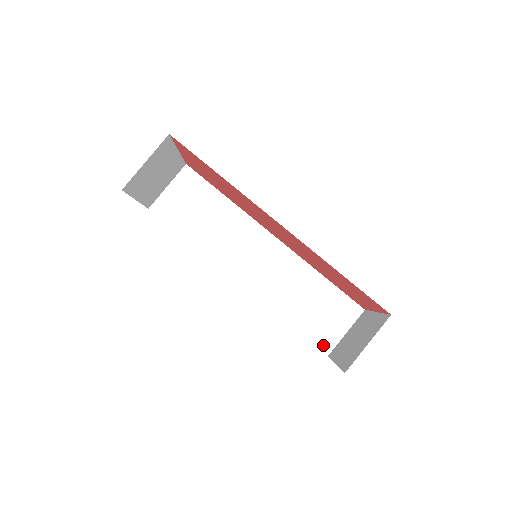
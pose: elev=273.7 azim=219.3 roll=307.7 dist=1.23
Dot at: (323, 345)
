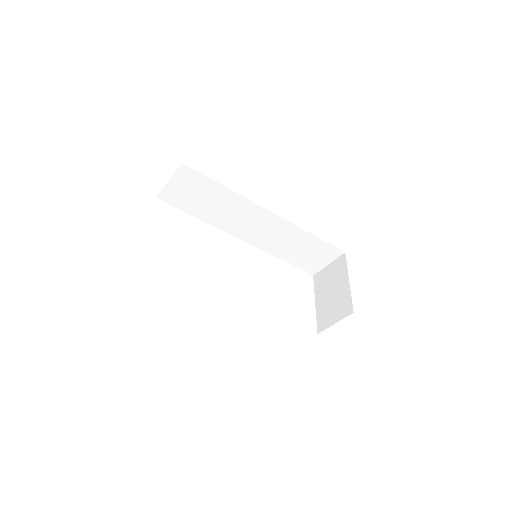
Dot at: (310, 271)
